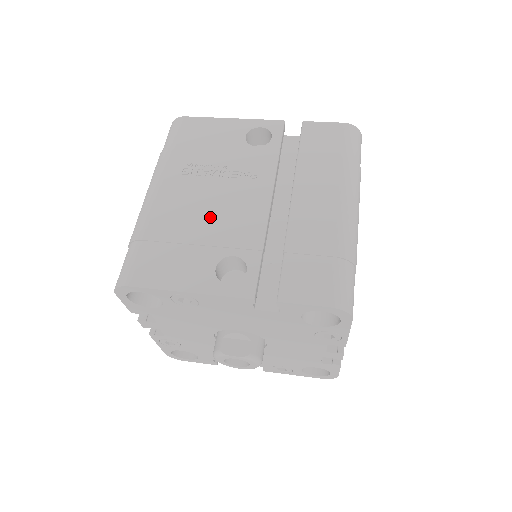
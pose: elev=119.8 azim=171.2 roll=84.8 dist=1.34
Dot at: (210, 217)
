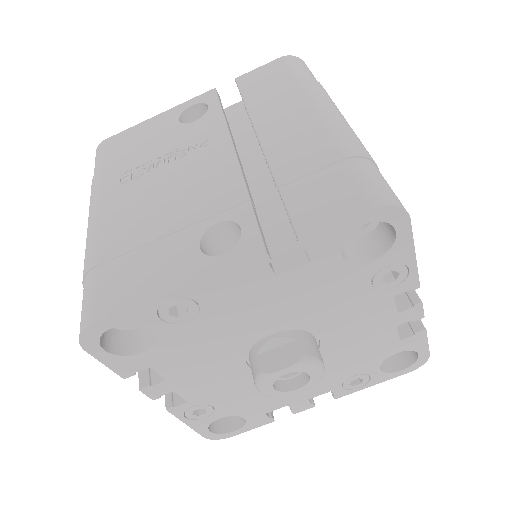
Dot at: (170, 203)
